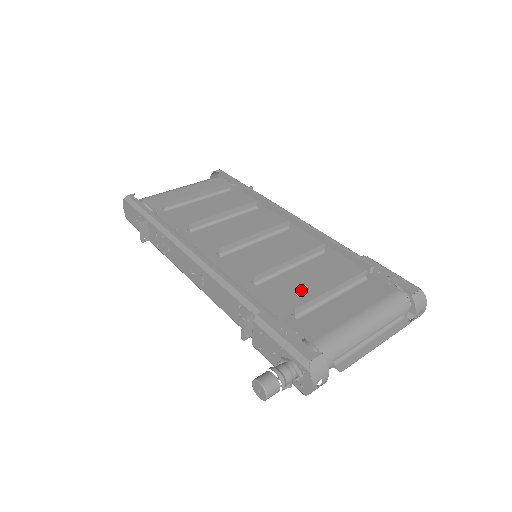
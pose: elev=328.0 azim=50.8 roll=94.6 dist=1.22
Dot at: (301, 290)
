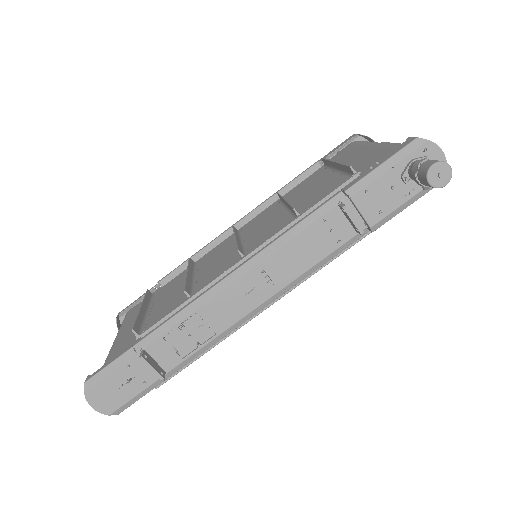
Dot at: (324, 188)
